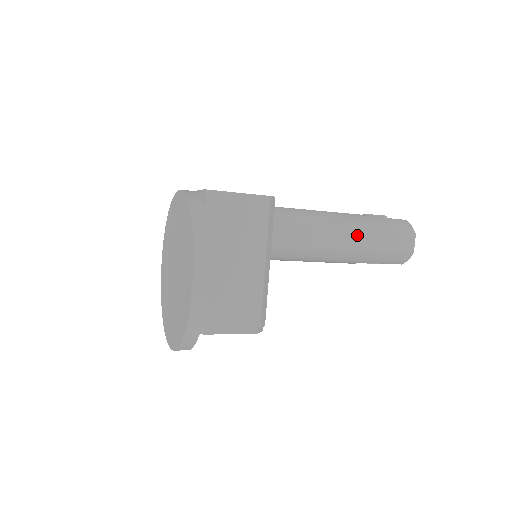
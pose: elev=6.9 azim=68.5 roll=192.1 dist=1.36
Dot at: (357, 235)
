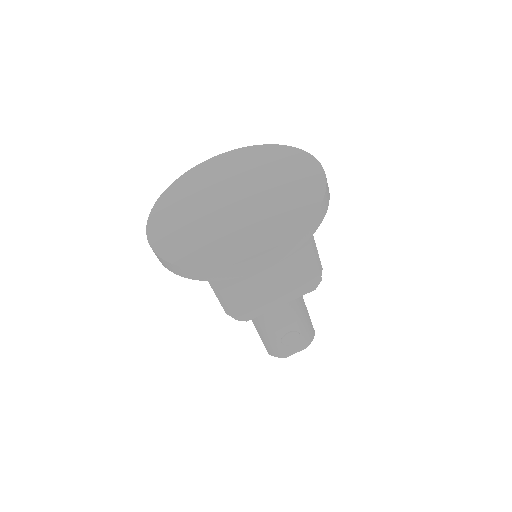
Dot at: occluded
